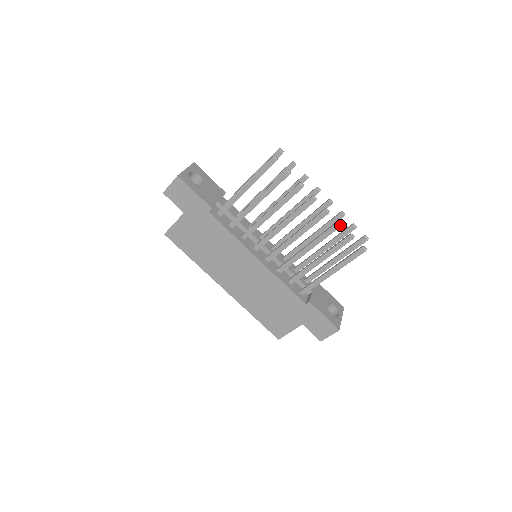
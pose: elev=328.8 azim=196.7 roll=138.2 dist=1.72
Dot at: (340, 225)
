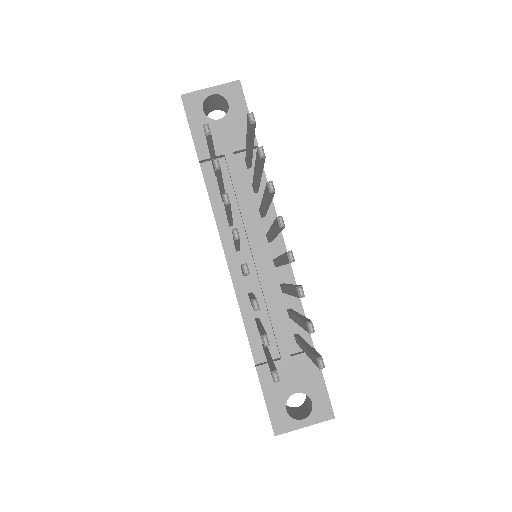
Dot at: (253, 307)
